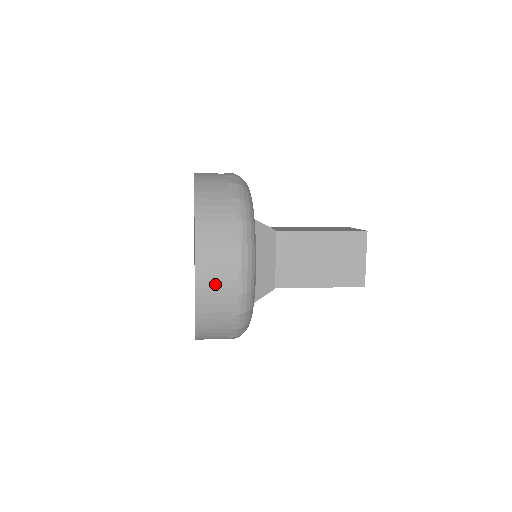
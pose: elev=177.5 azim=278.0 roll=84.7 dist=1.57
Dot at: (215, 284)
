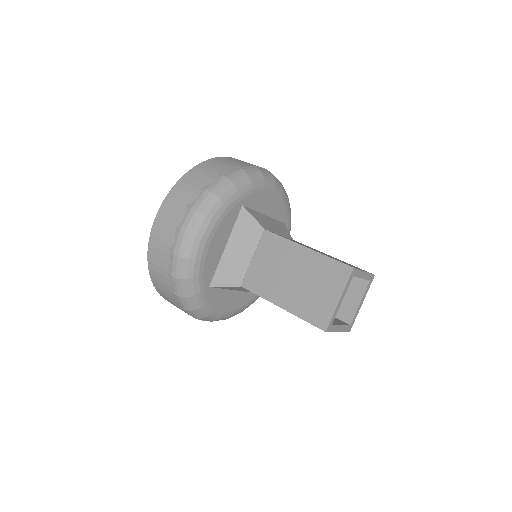
Dot at: occluded
